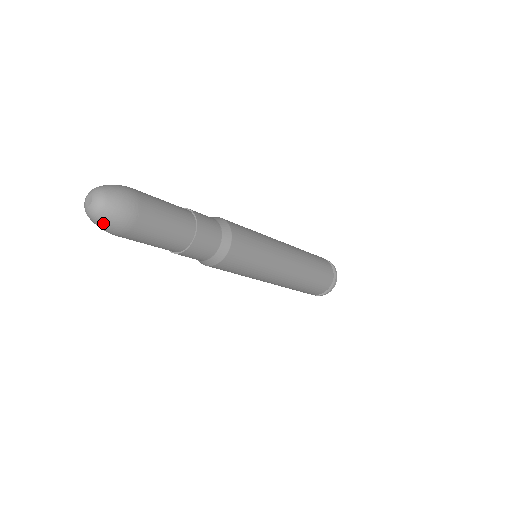
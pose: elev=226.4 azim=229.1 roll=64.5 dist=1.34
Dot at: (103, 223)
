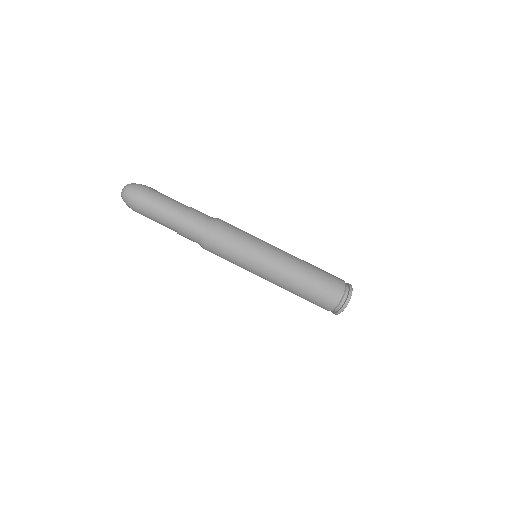
Dot at: (128, 196)
